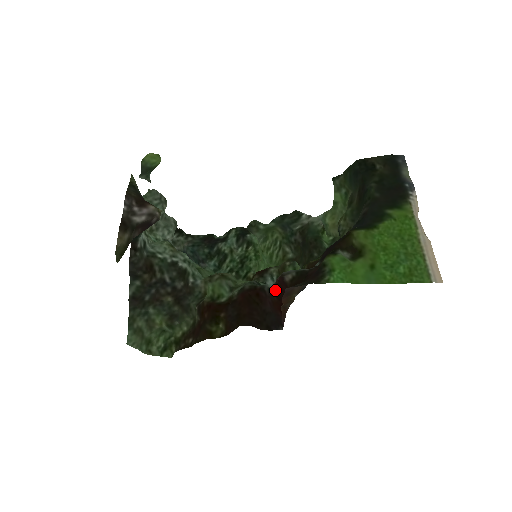
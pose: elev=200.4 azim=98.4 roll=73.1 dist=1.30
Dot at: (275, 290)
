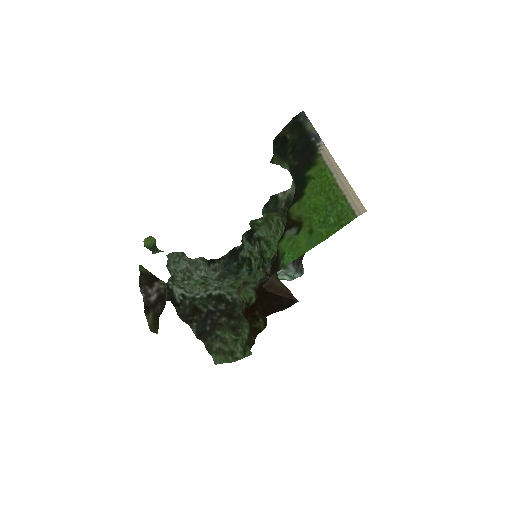
Dot at: occluded
